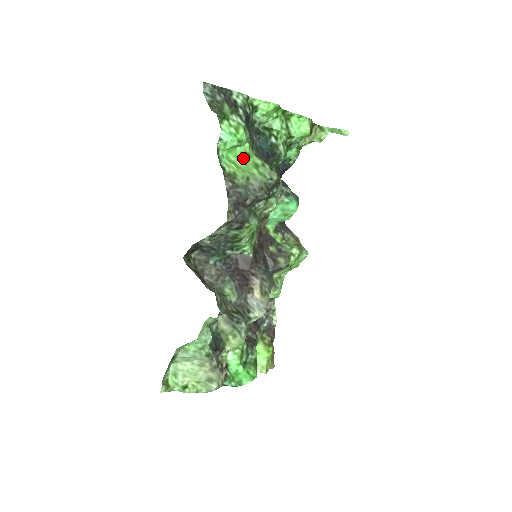
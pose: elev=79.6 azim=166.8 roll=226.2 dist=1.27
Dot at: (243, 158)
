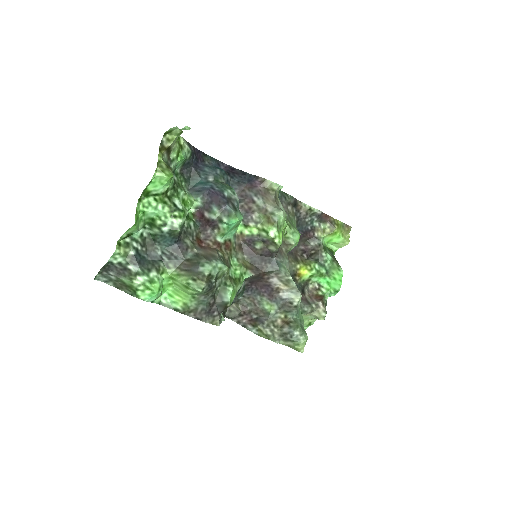
Dot at: (174, 283)
